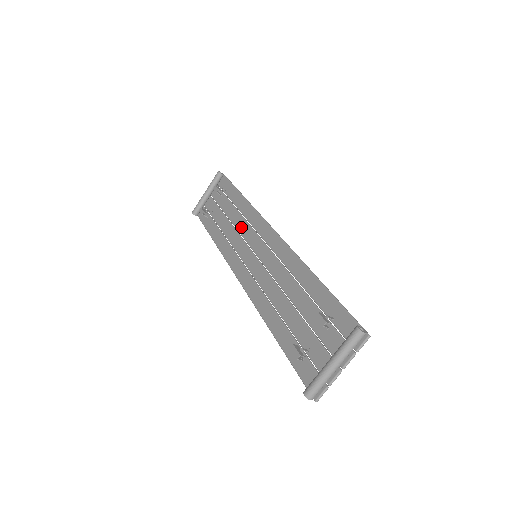
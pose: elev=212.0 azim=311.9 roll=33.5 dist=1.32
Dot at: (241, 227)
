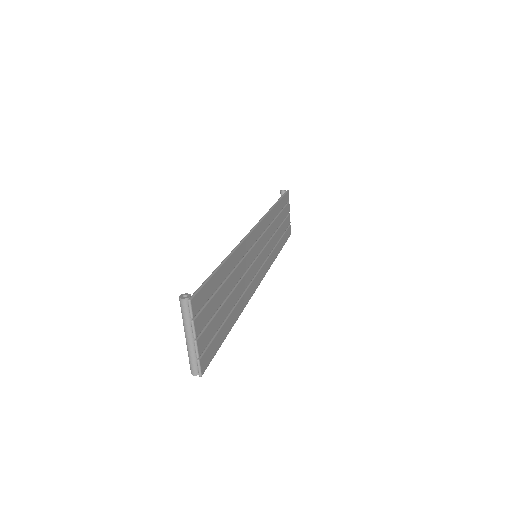
Dot at: occluded
